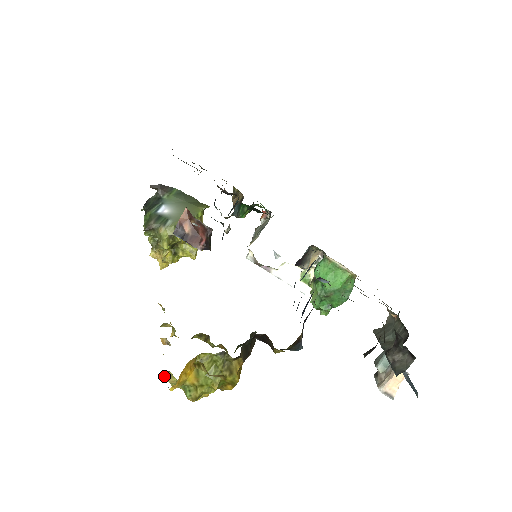
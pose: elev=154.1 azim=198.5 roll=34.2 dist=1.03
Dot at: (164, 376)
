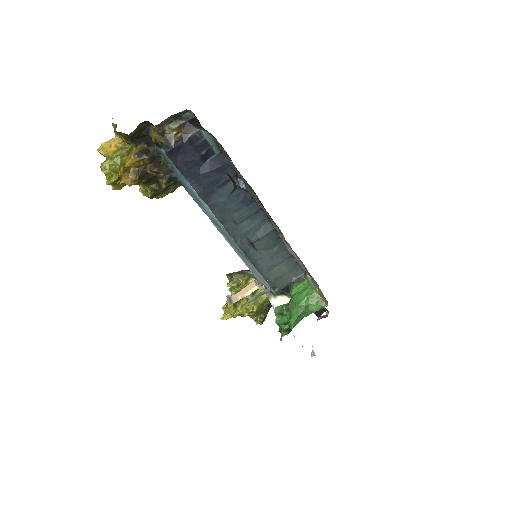
Dot at: occluded
